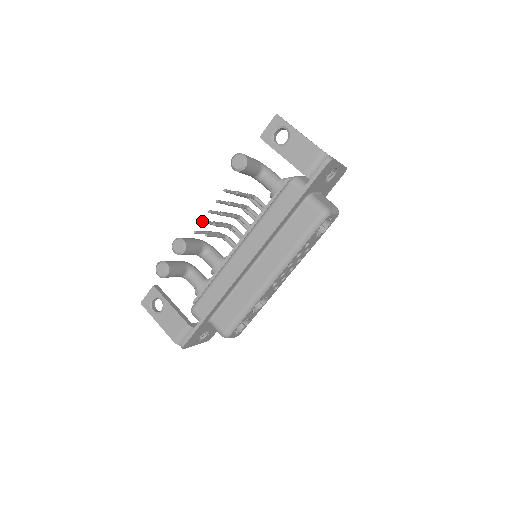
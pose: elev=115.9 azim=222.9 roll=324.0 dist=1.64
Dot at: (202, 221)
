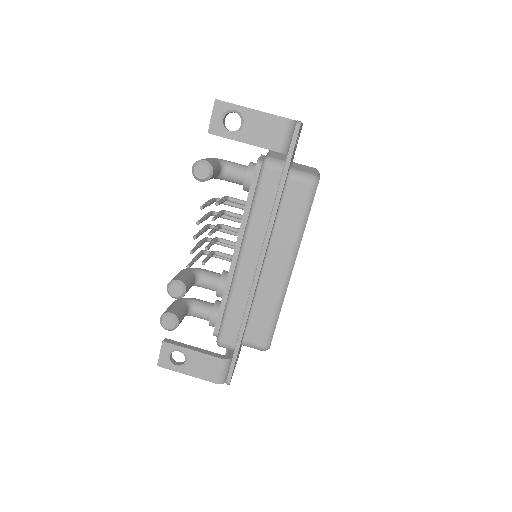
Dot at: (191, 251)
